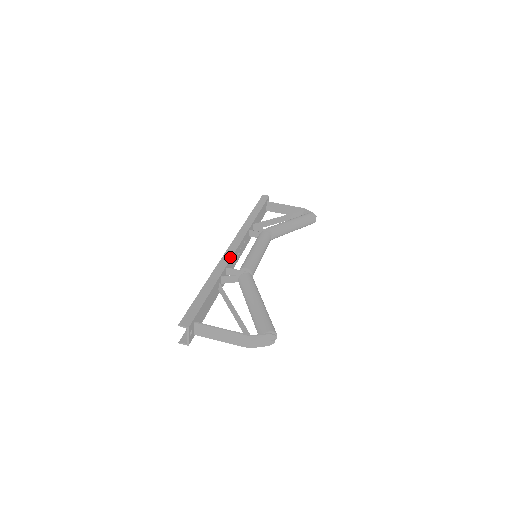
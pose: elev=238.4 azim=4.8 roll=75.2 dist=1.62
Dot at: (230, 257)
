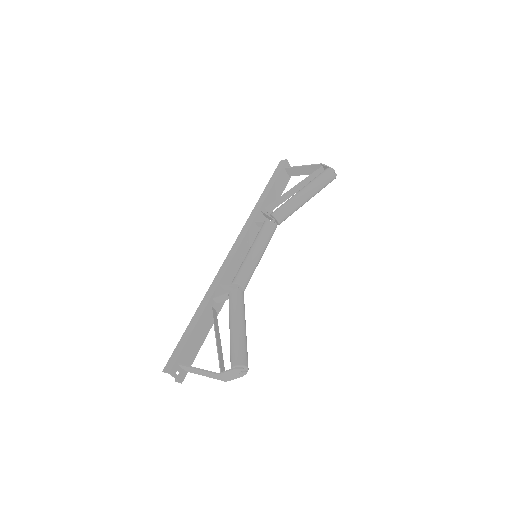
Dot at: (224, 270)
